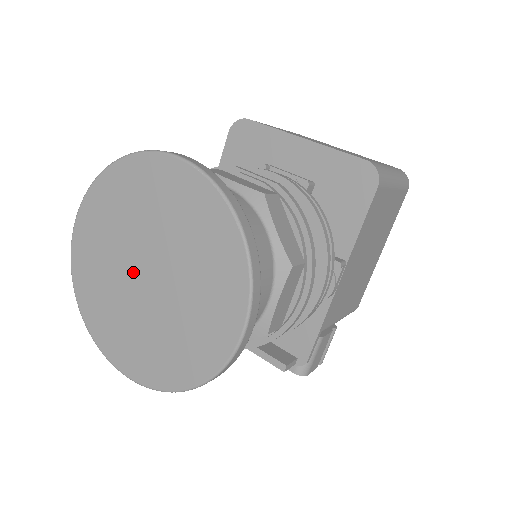
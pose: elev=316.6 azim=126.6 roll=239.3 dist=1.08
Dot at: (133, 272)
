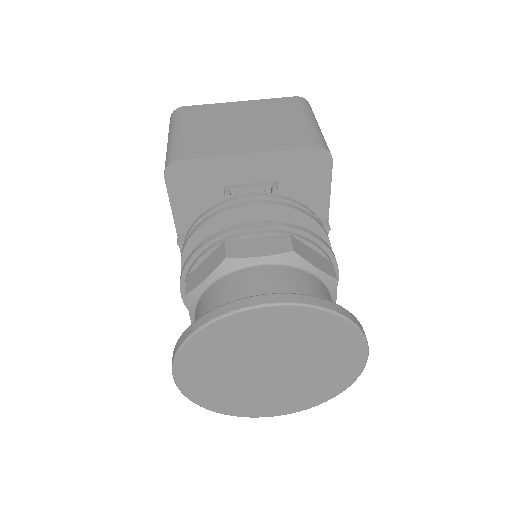
Dot at: (256, 375)
